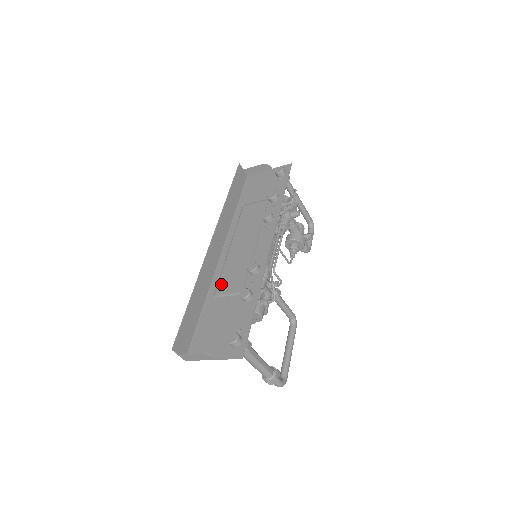
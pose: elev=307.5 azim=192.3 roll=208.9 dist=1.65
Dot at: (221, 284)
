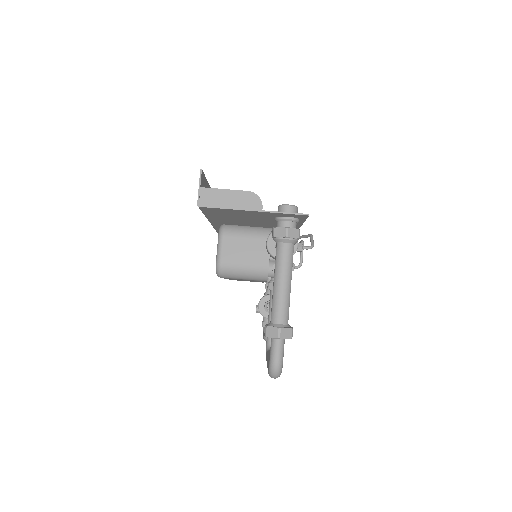
Dot at: occluded
